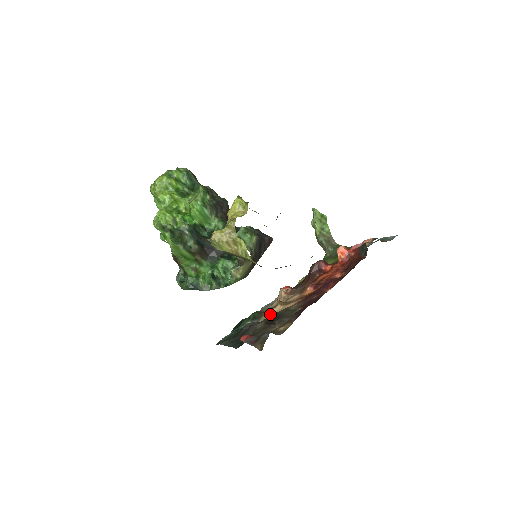
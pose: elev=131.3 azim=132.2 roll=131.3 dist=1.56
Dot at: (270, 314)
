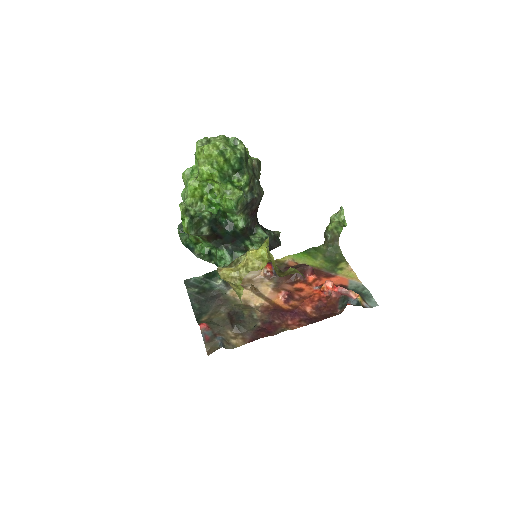
Dot at: occluded
